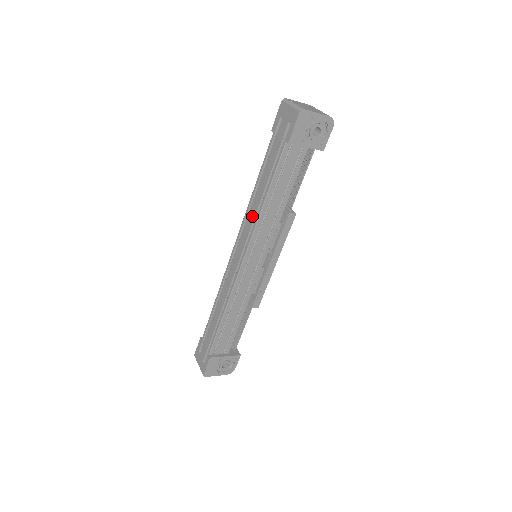
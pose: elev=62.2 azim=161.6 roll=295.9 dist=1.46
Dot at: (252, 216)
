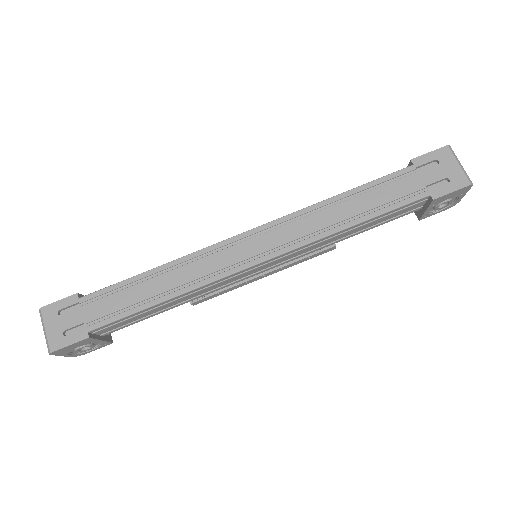
Dot at: (315, 224)
